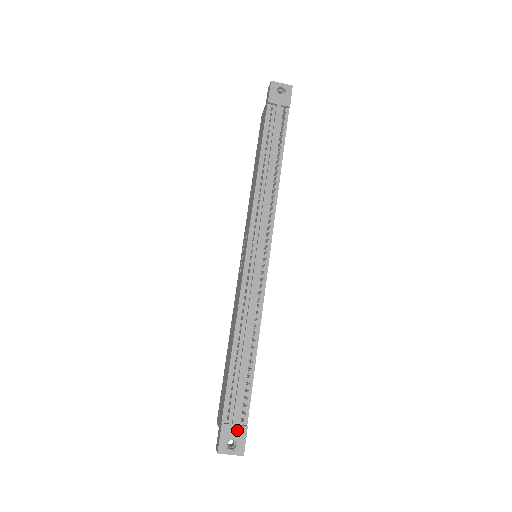
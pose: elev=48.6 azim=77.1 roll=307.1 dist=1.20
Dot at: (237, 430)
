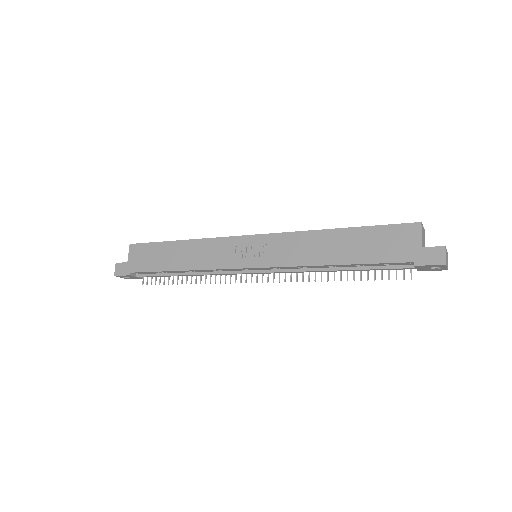
Dot at: (136, 278)
